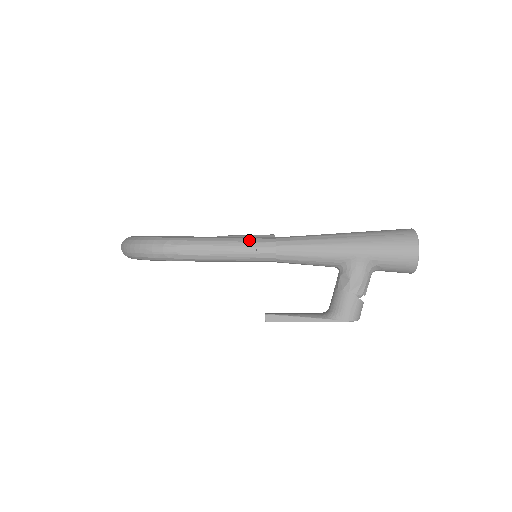
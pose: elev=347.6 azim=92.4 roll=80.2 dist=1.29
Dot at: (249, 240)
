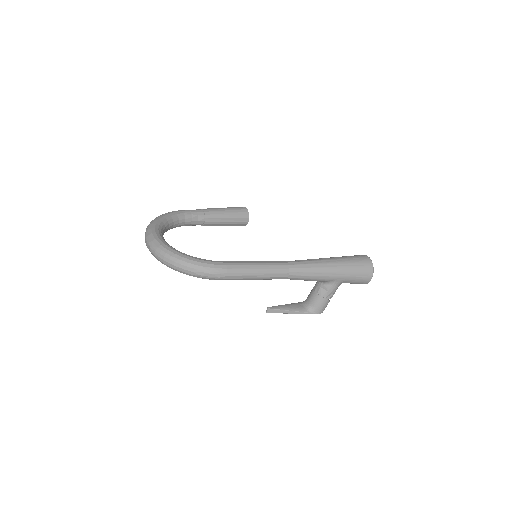
Dot at: (272, 268)
